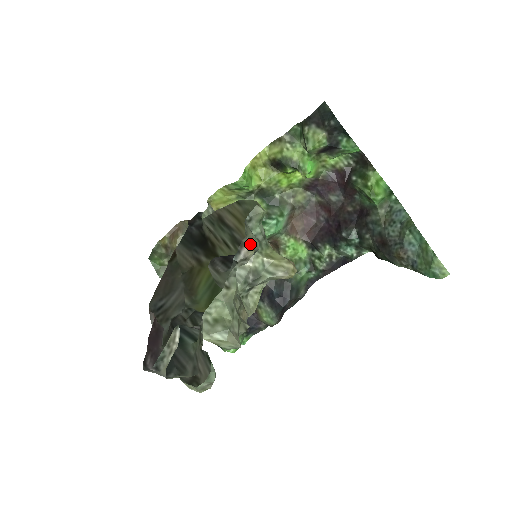
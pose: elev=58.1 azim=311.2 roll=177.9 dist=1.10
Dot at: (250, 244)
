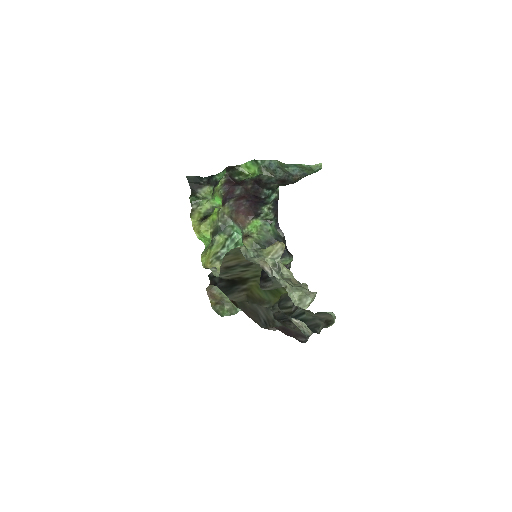
Dot at: (263, 264)
